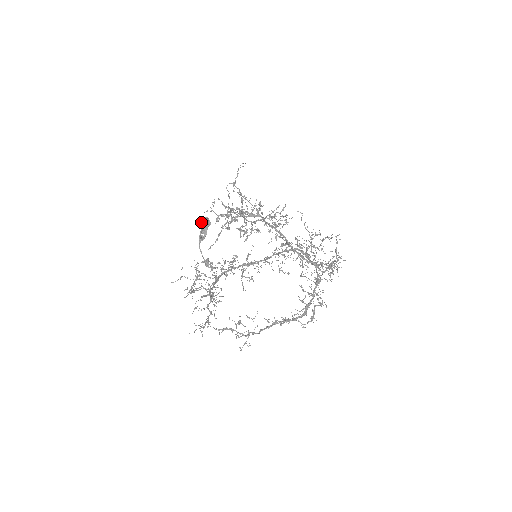
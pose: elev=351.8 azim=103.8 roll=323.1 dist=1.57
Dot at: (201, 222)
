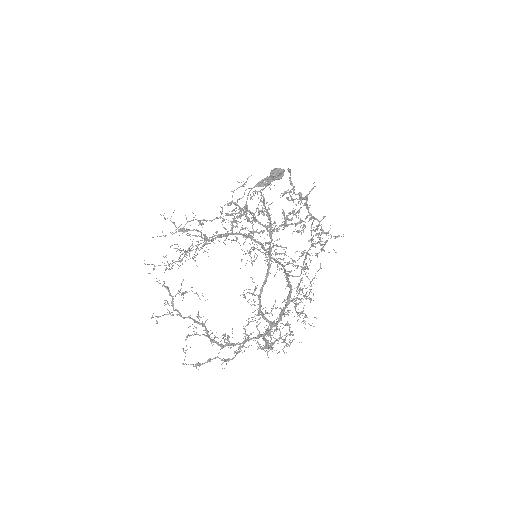
Dot at: (273, 170)
